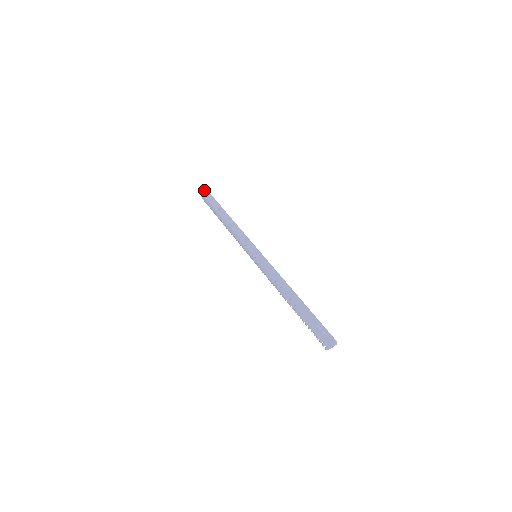
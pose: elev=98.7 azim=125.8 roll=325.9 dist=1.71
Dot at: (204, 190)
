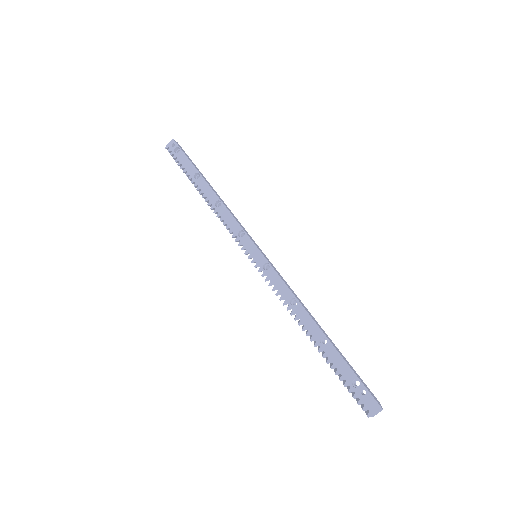
Dot at: (170, 141)
